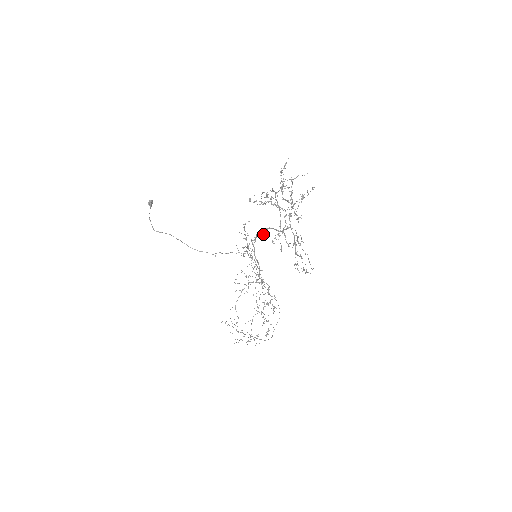
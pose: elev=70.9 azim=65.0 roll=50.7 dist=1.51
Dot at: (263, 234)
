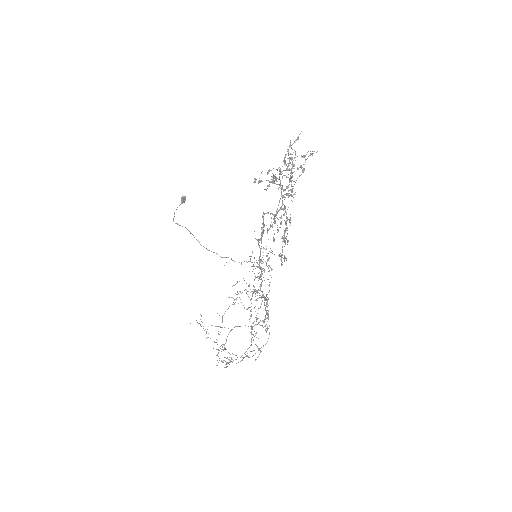
Dot at: (264, 225)
